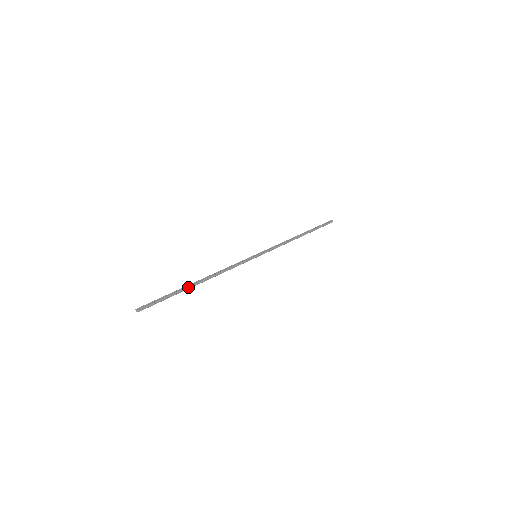
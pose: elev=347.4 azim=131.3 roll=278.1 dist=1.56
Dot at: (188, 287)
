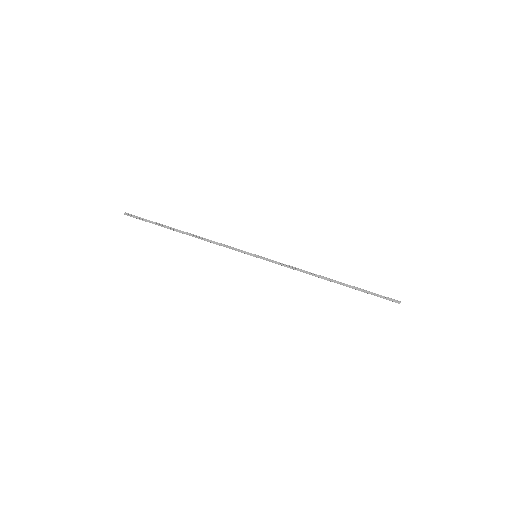
Dot at: (171, 228)
